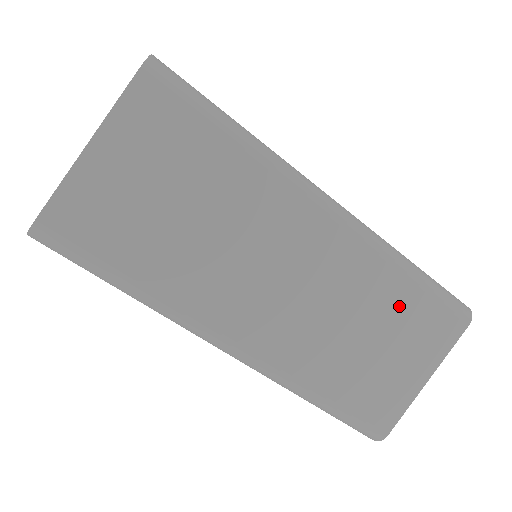
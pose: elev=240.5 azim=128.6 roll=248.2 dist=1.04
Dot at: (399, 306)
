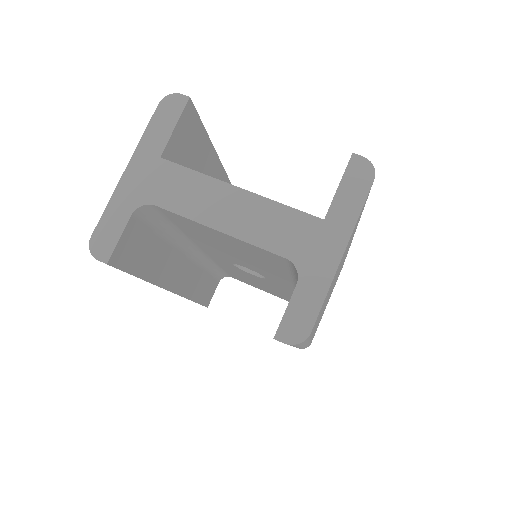
Dot at: occluded
